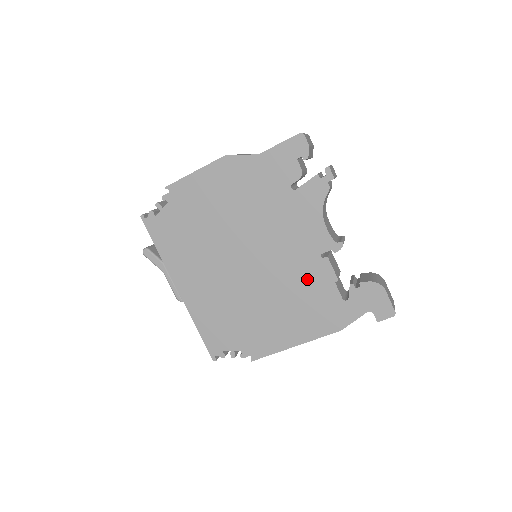
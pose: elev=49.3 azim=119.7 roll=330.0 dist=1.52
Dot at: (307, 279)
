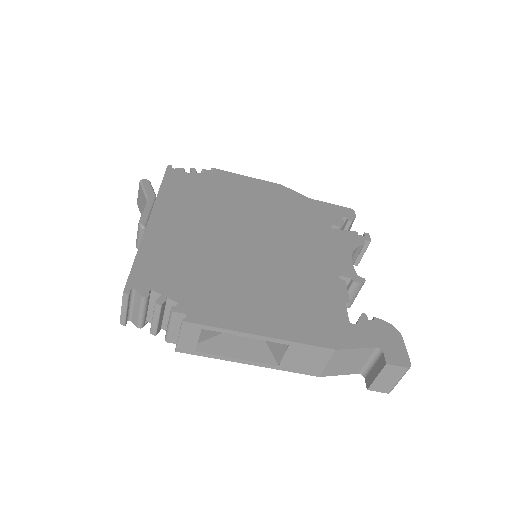
Dot at: (314, 285)
